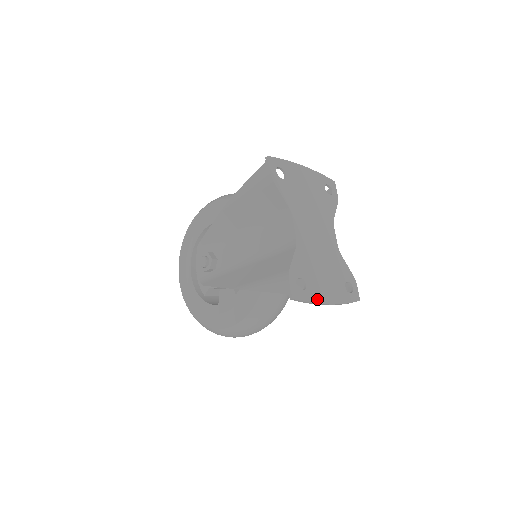
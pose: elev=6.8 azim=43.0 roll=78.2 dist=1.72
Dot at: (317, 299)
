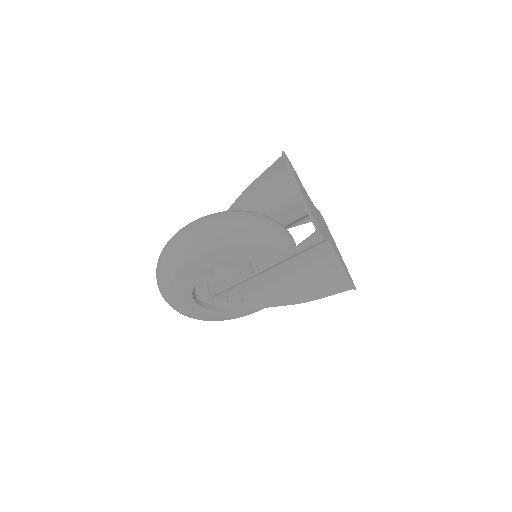
Dot at: occluded
